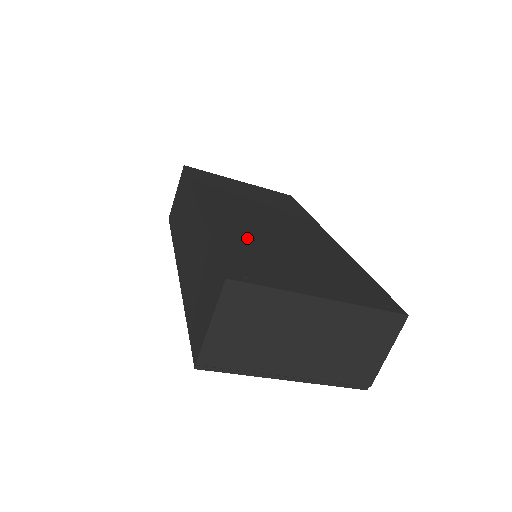
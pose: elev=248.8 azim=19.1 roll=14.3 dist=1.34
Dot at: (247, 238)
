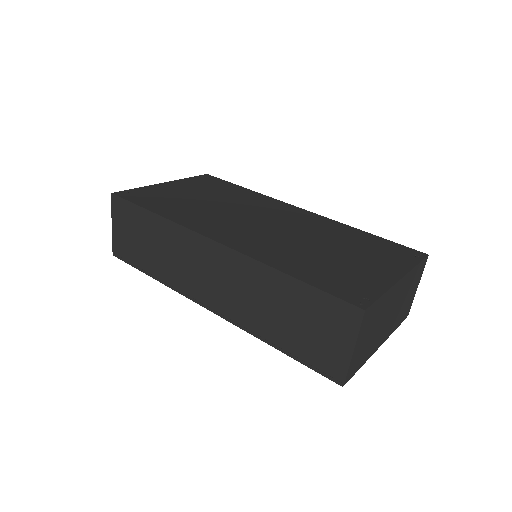
Dot at: (293, 255)
